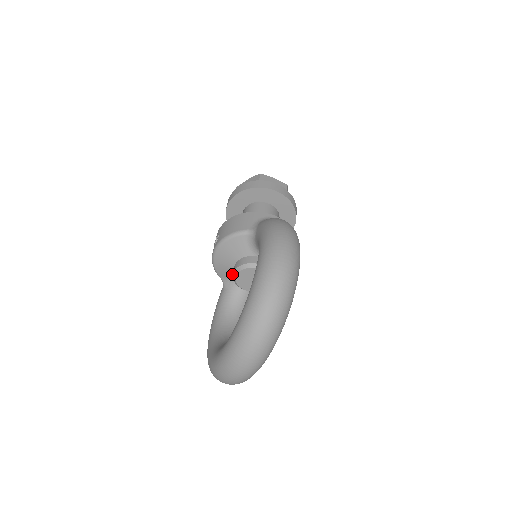
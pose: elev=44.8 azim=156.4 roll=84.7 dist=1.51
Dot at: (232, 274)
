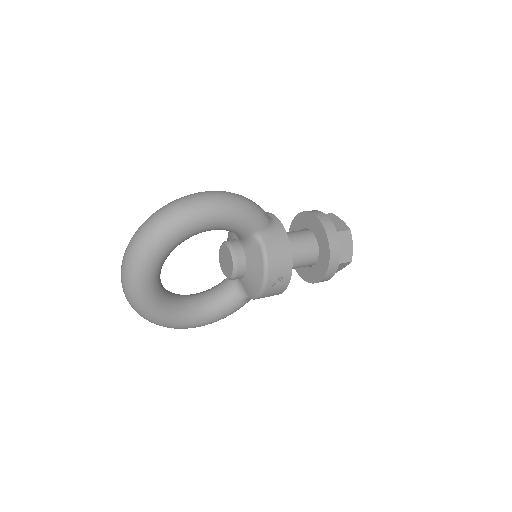
Dot at: occluded
